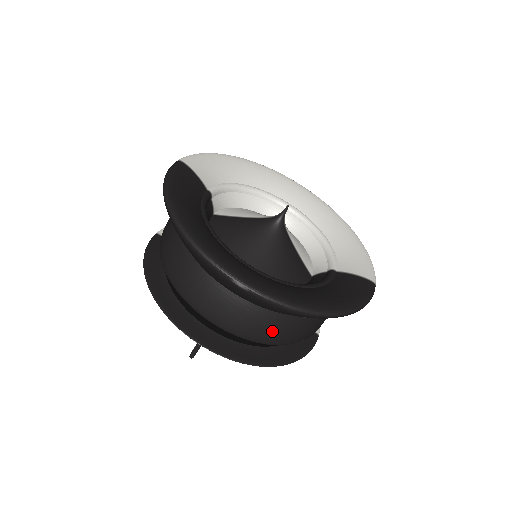
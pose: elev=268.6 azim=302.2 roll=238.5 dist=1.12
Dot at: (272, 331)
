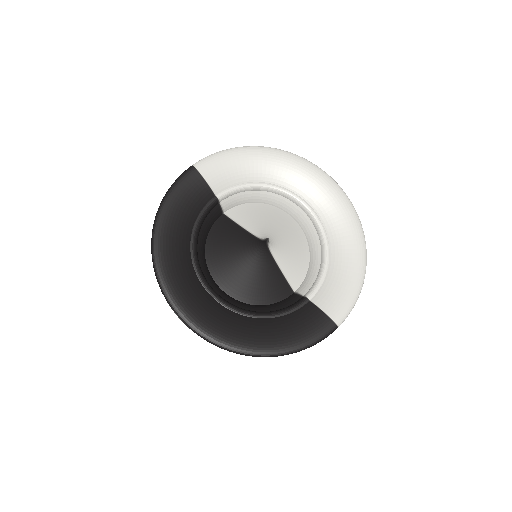
Dot at: occluded
